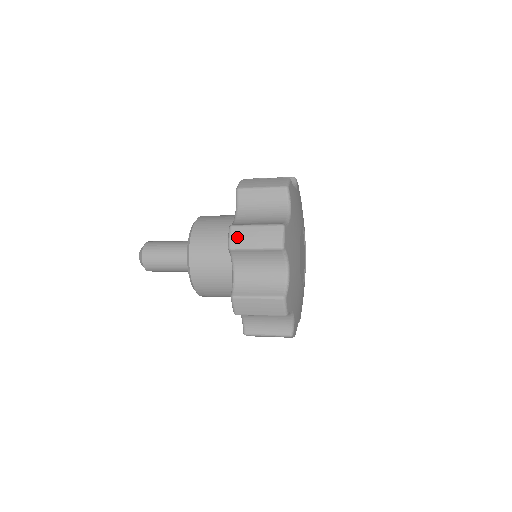
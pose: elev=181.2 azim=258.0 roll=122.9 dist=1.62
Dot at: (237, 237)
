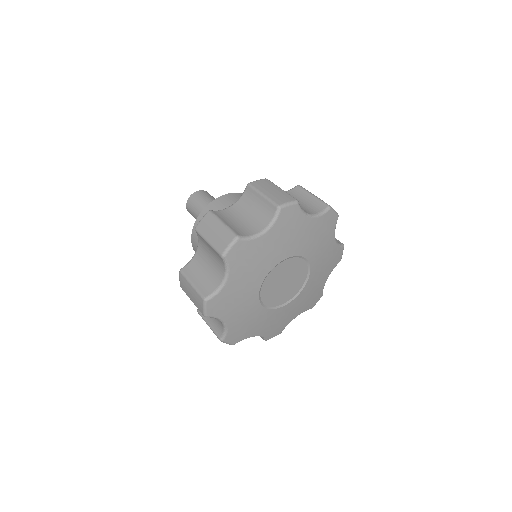
Dot at: (182, 283)
